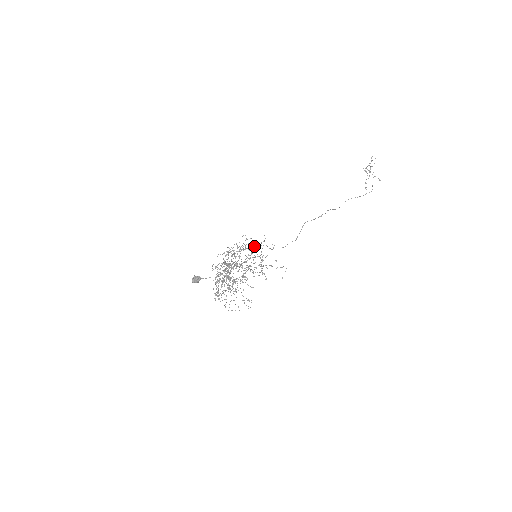
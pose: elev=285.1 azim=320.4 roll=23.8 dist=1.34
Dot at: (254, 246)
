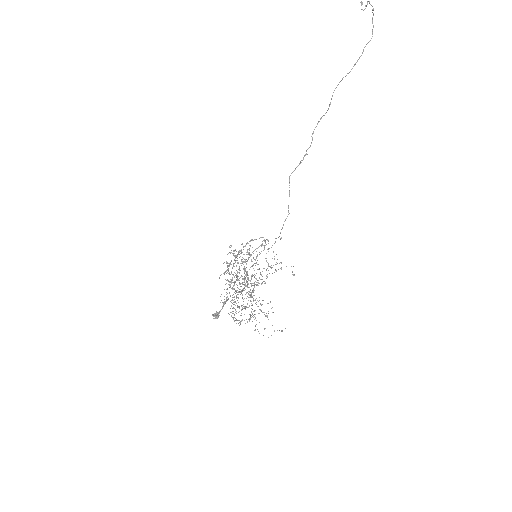
Dot at: occluded
